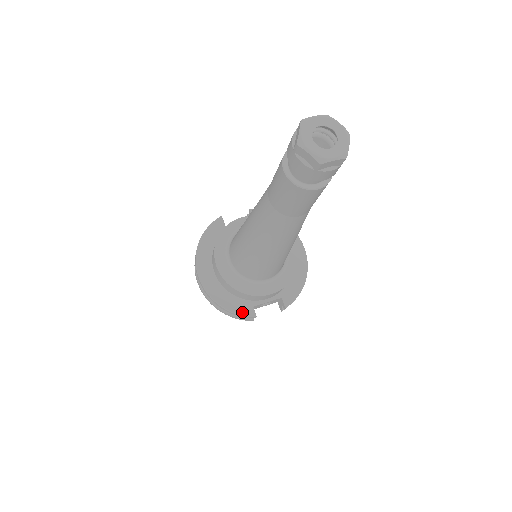
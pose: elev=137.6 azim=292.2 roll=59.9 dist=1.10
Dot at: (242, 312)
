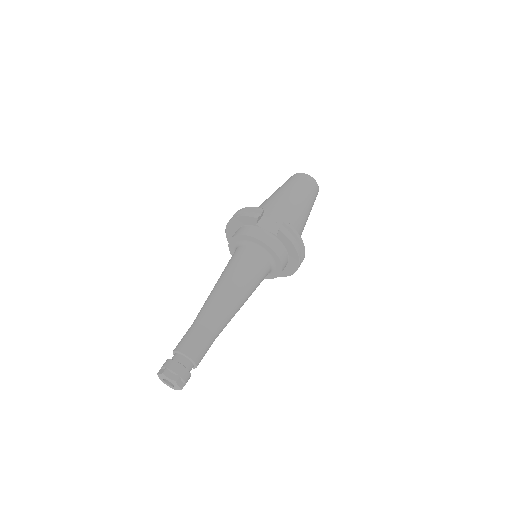
Dot at: occluded
